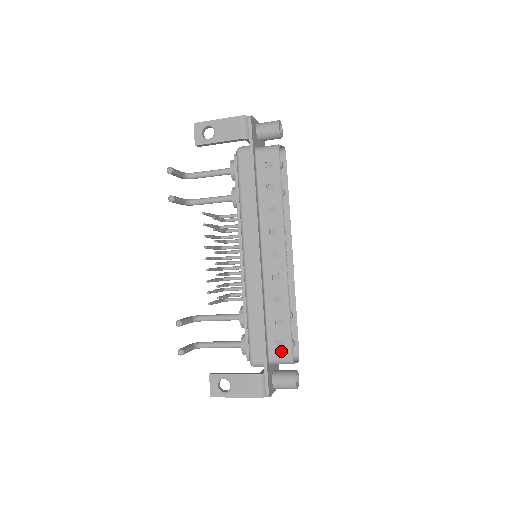
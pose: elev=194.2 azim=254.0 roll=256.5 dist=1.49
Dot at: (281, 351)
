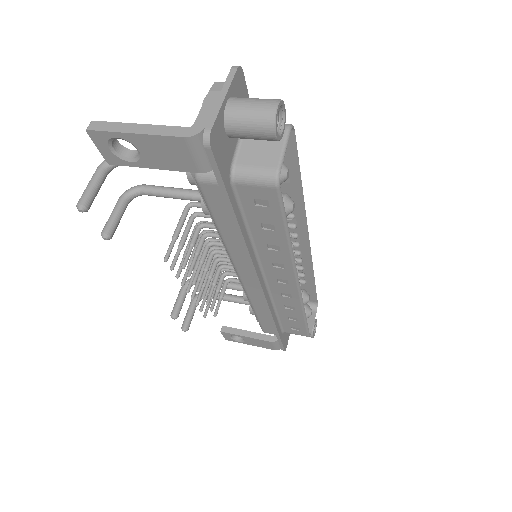
Dot at: (296, 332)
